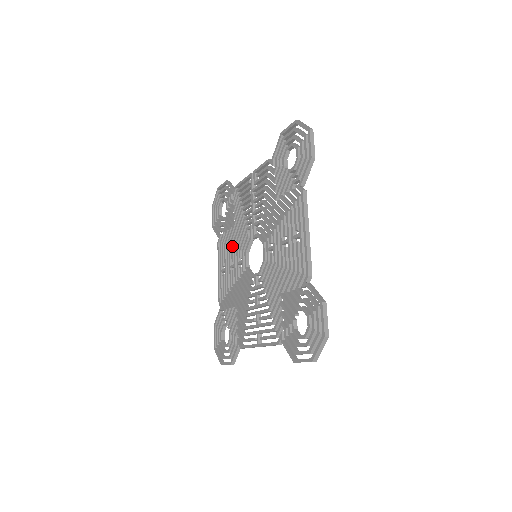
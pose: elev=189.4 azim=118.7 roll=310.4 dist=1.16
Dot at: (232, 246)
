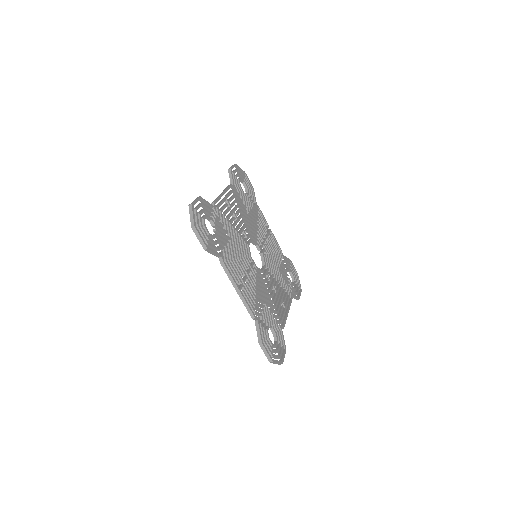
Dot at: (275, 281)
